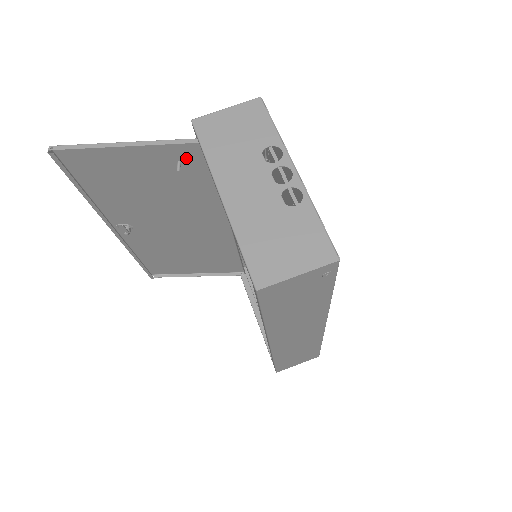
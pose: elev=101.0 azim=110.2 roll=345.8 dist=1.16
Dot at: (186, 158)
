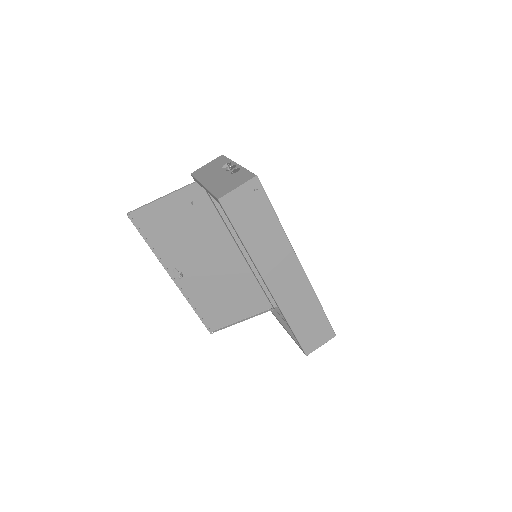
Dot at: (195, 198)
